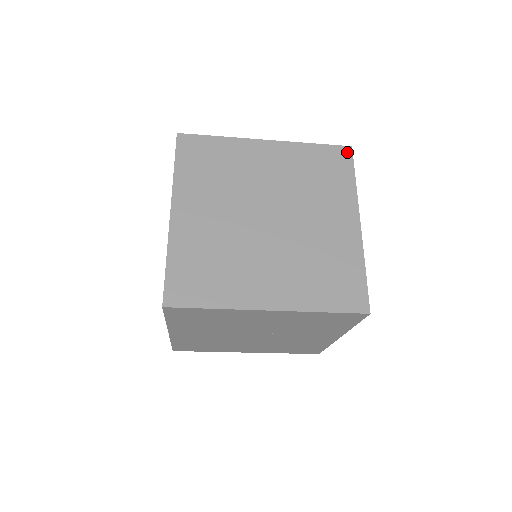
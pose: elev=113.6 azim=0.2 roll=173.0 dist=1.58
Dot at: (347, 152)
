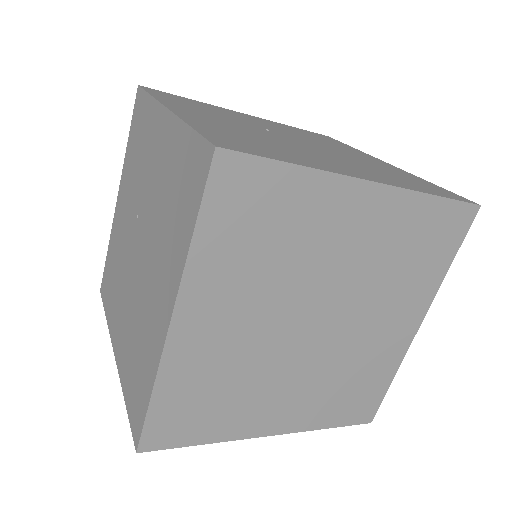
Dot at: (469, 216)
